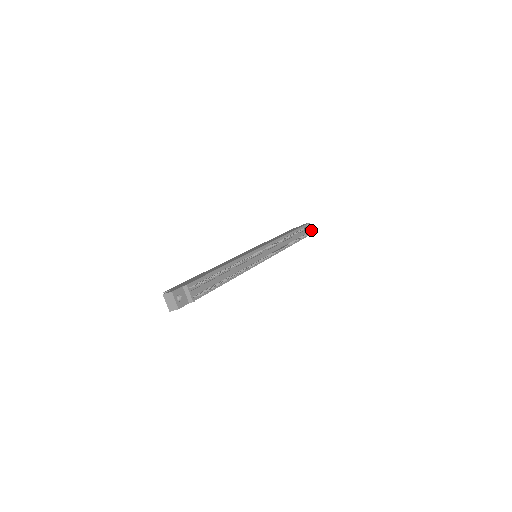
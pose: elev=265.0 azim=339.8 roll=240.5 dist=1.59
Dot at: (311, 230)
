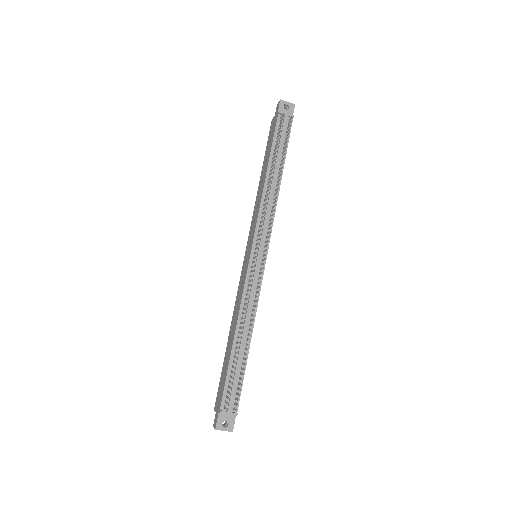
Dot at: (290, 105)
